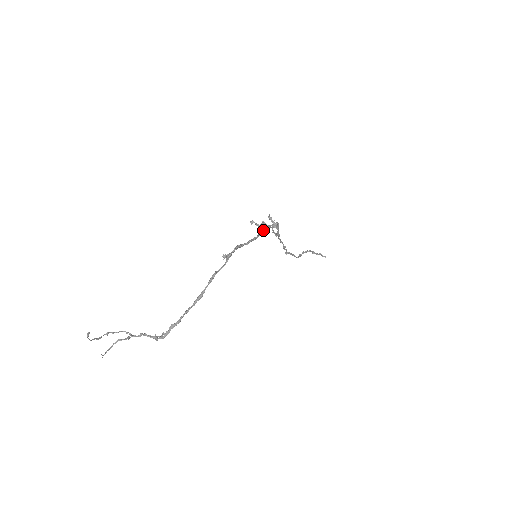
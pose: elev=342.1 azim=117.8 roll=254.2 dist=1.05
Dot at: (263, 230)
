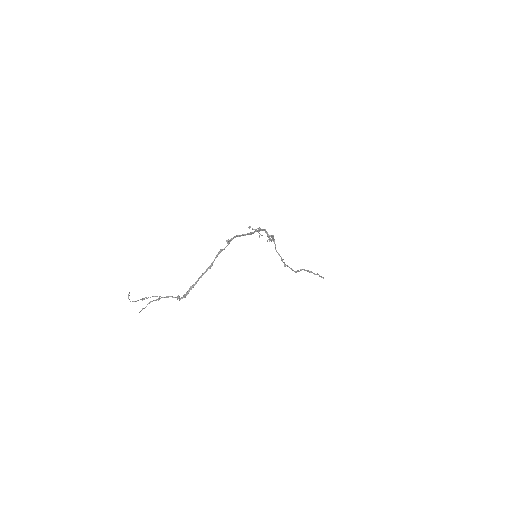
Dot at: occluded
